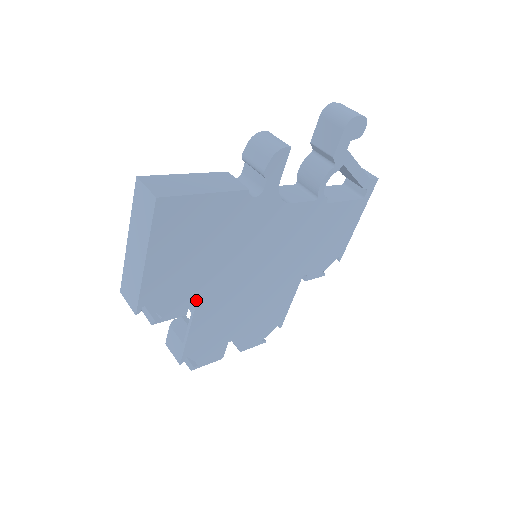
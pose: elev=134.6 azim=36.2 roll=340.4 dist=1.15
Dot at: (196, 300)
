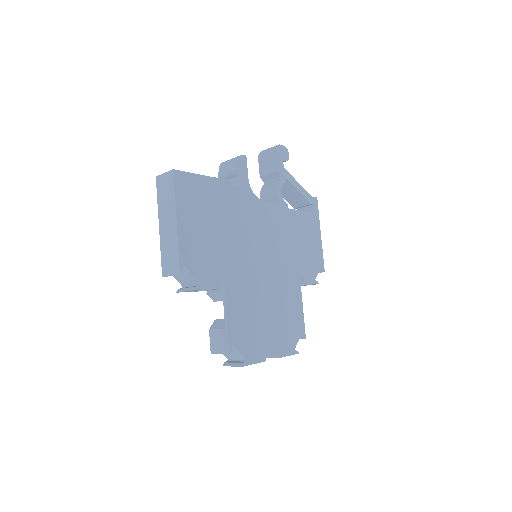
Dot at: (222, 275)
